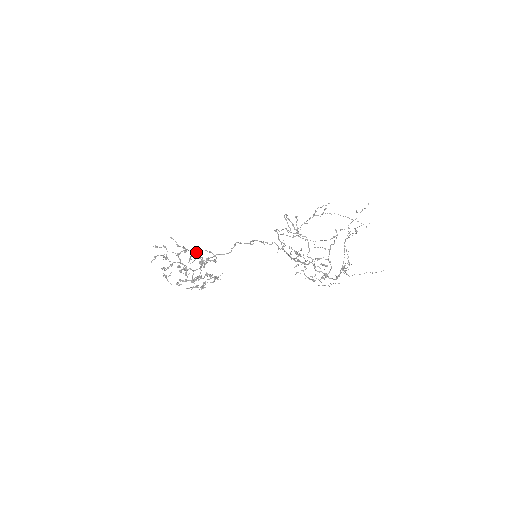
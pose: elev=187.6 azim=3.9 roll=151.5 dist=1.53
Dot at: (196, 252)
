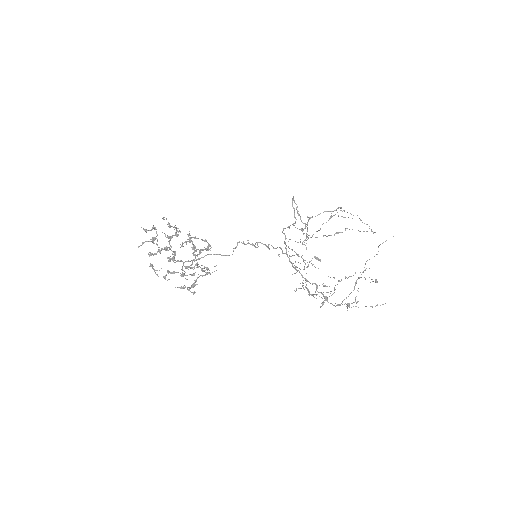
Dot at: occluded
